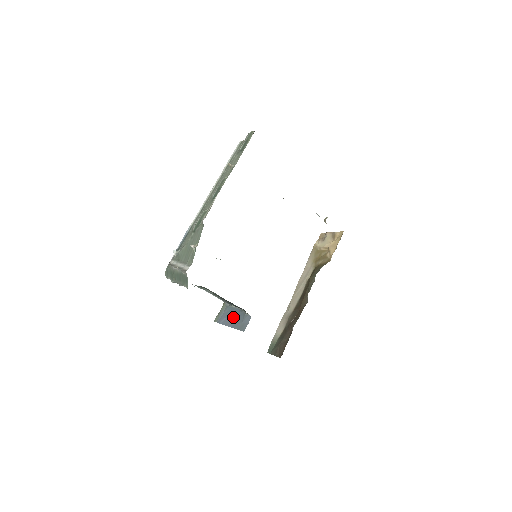
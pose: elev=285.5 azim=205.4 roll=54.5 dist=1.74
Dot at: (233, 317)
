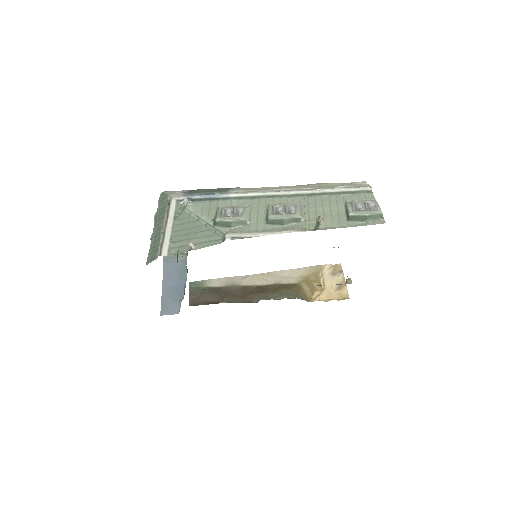
Dot at: (174, 282)
